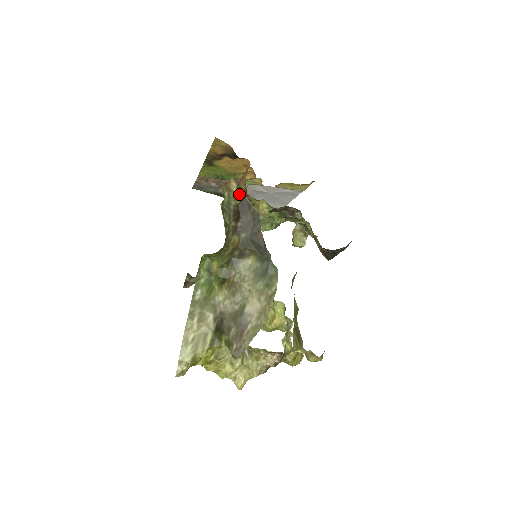
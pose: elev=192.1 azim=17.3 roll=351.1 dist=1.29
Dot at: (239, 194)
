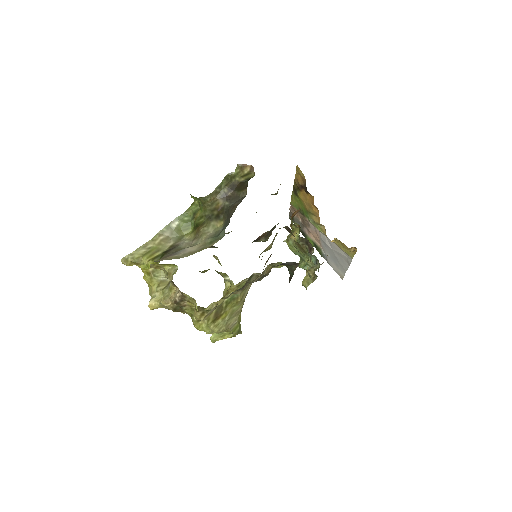
Dot at: (246, 176)
